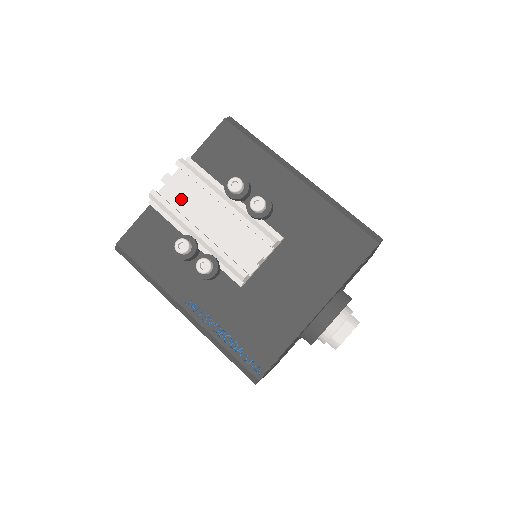
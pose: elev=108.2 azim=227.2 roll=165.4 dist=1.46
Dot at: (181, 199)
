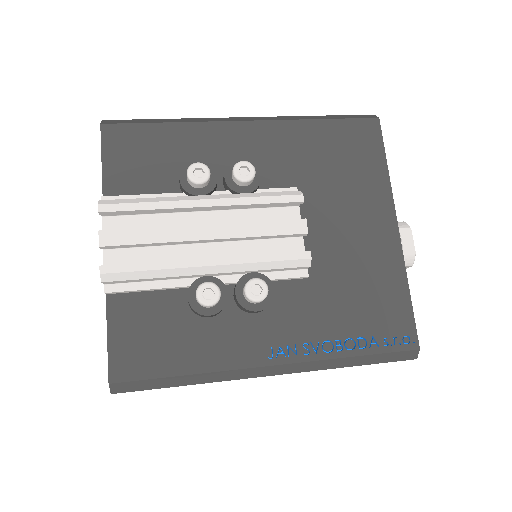
Dot at: (143, 251)
